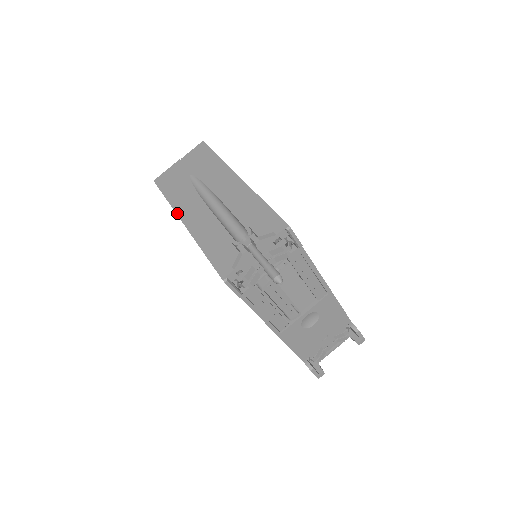
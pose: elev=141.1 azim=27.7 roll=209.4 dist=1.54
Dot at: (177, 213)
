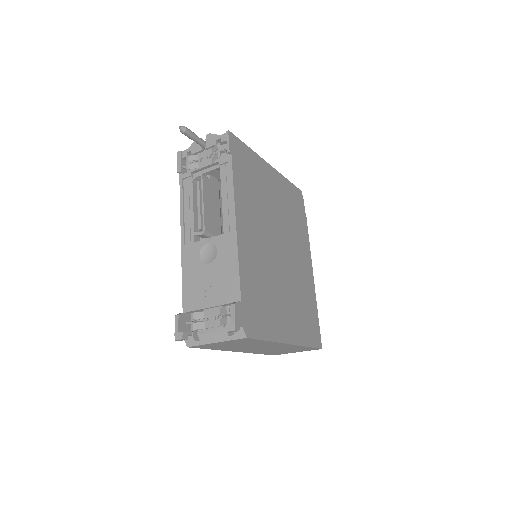
Dot at: occluded
